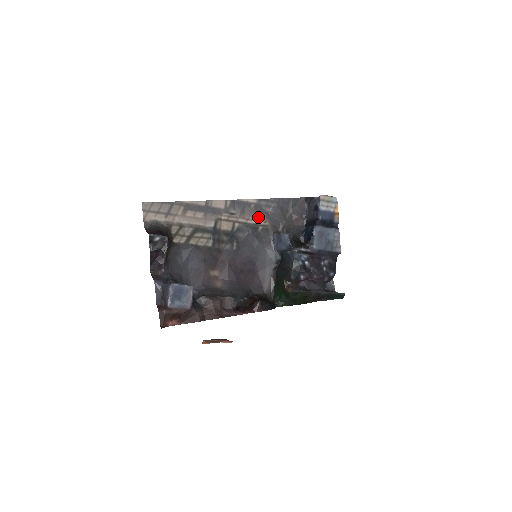
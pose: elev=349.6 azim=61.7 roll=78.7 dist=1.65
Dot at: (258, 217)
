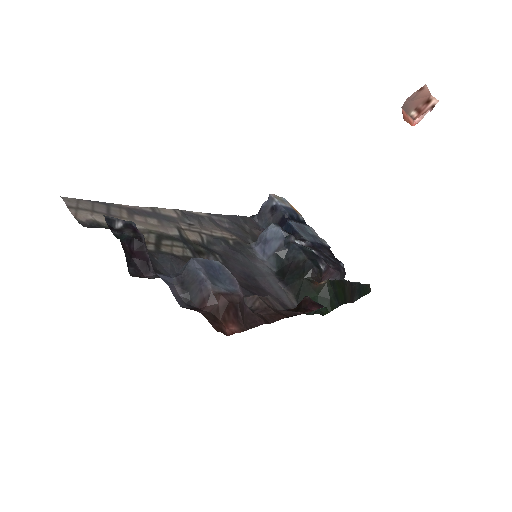
Dot at: (220, 230)
